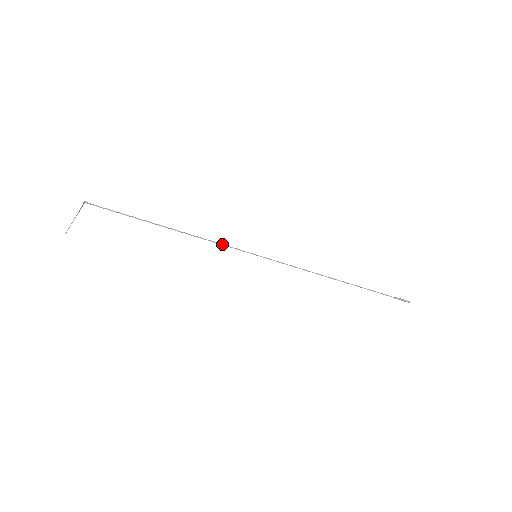
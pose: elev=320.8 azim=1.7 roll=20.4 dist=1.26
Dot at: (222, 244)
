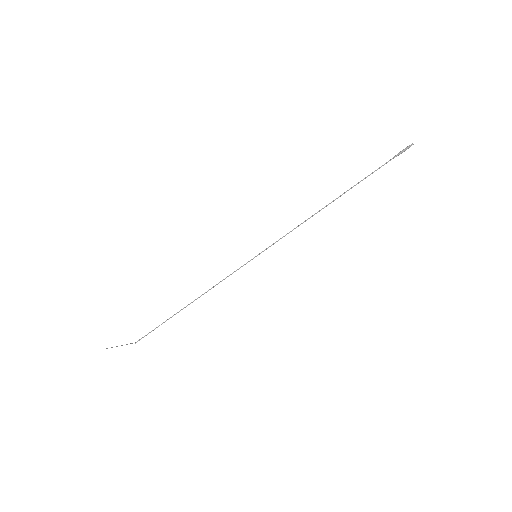
Dot at: occluded
